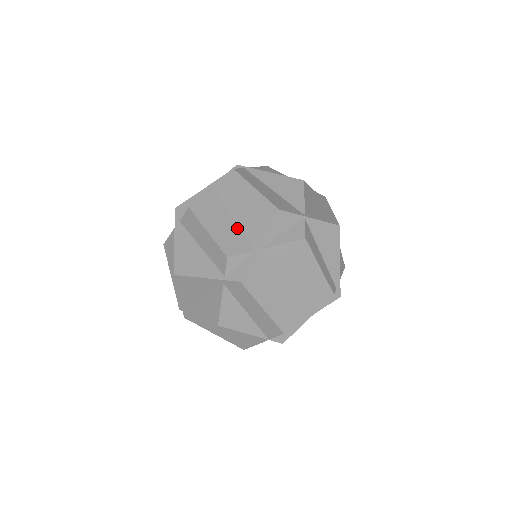
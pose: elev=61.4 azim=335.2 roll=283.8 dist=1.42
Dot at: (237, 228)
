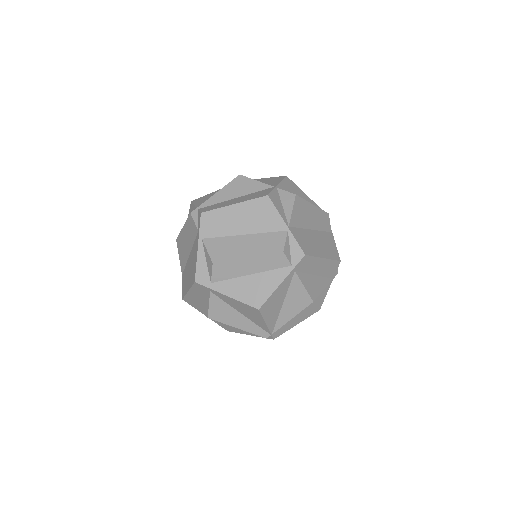
Dot at: (258, 235)
